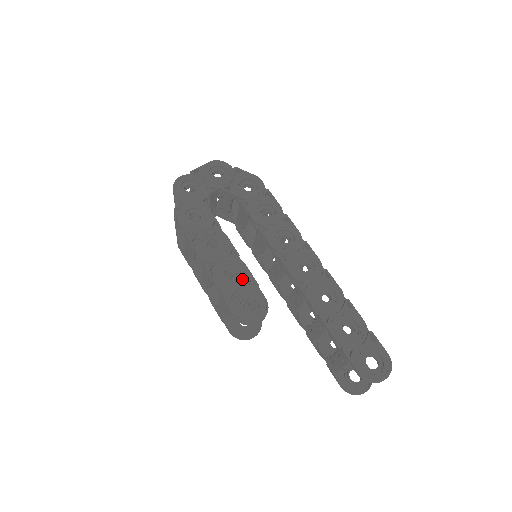
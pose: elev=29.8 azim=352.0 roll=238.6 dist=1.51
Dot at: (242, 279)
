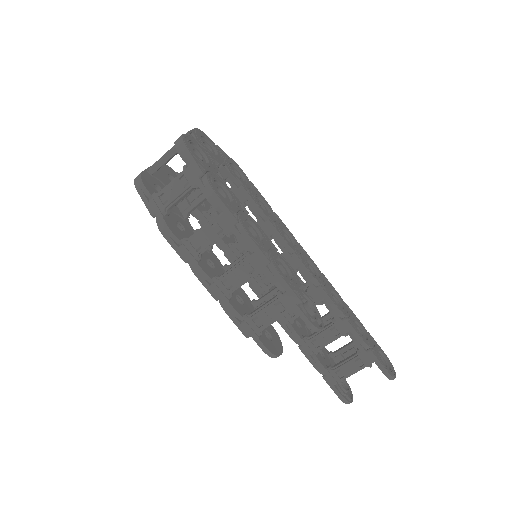
Dot at: (294, 277)
